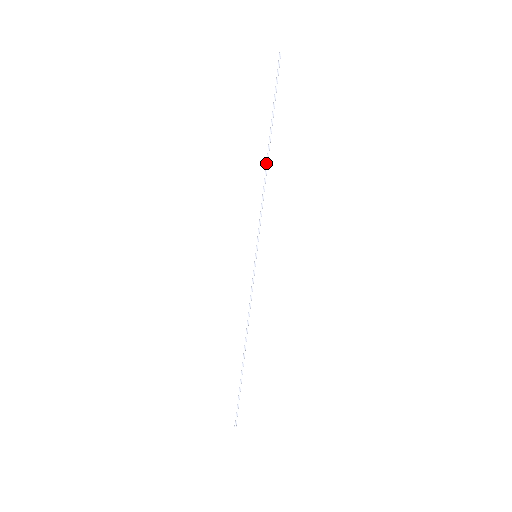
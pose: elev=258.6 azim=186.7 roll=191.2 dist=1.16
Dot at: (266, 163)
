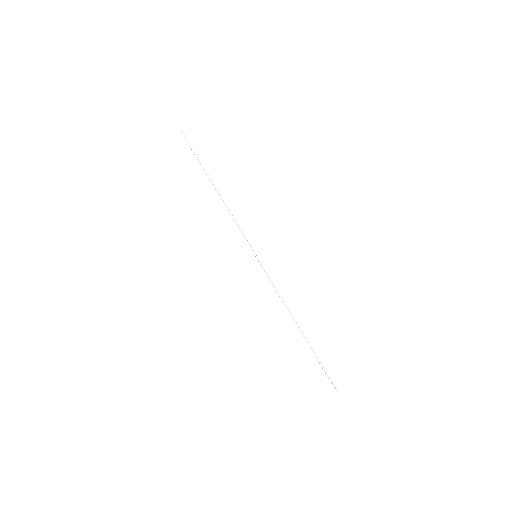
Dot at: occluded
